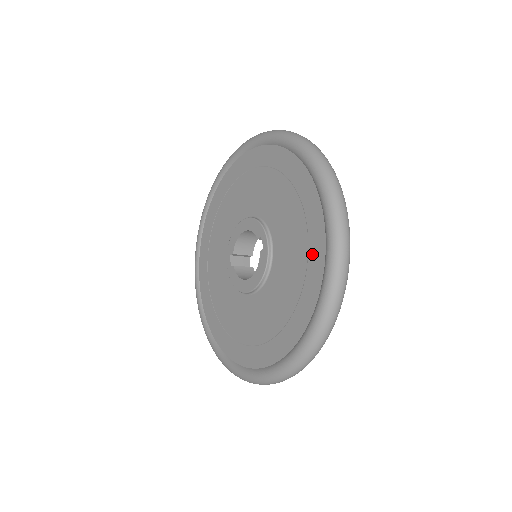
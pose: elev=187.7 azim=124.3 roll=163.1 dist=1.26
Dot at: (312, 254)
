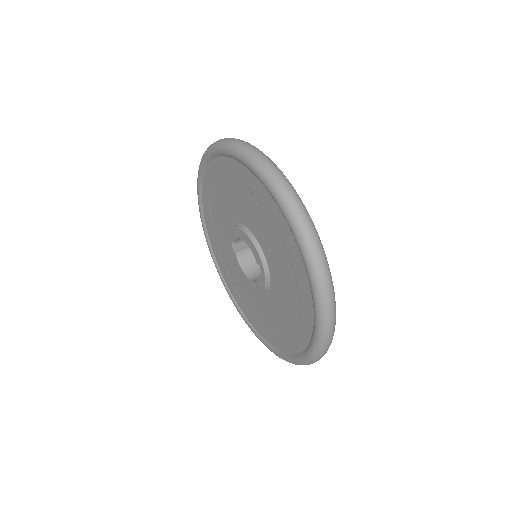
Dot at: (301, 325)
